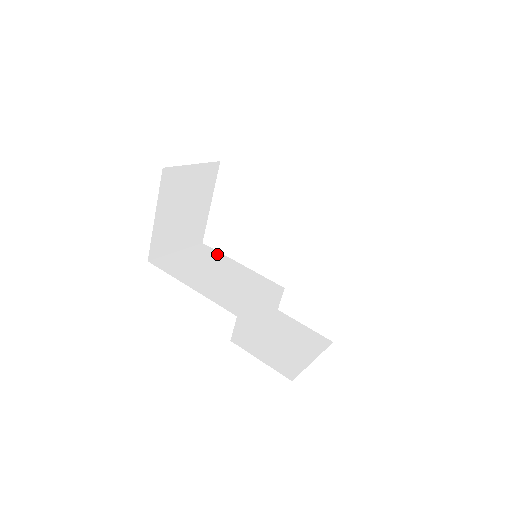
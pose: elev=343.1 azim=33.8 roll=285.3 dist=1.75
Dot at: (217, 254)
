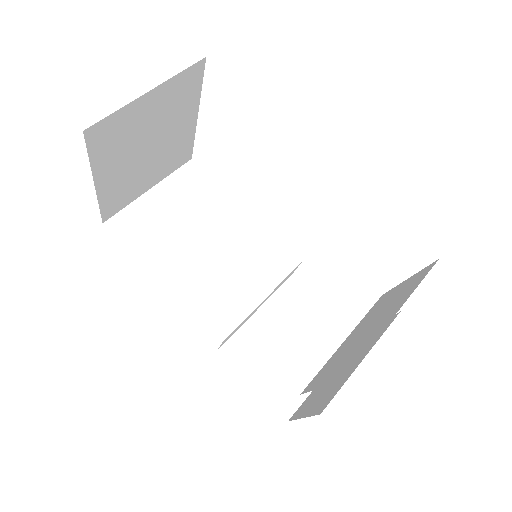
Dot at: (211, 187)
